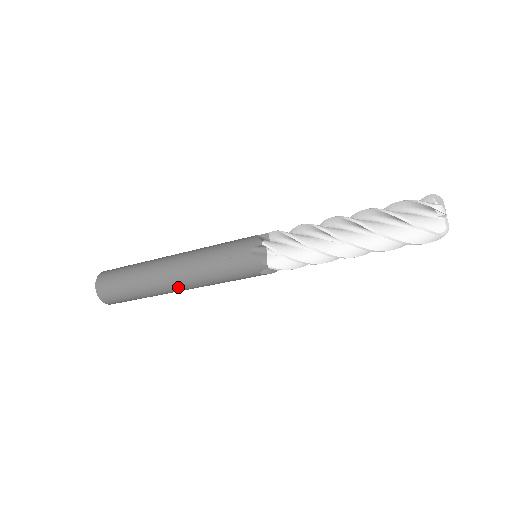
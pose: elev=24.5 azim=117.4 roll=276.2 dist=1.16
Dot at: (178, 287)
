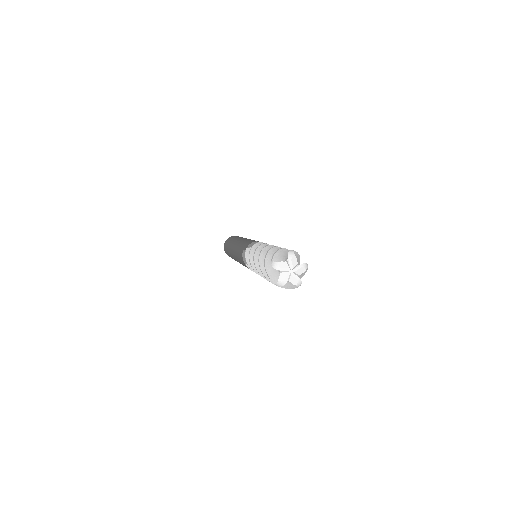
Dot at: occluded
